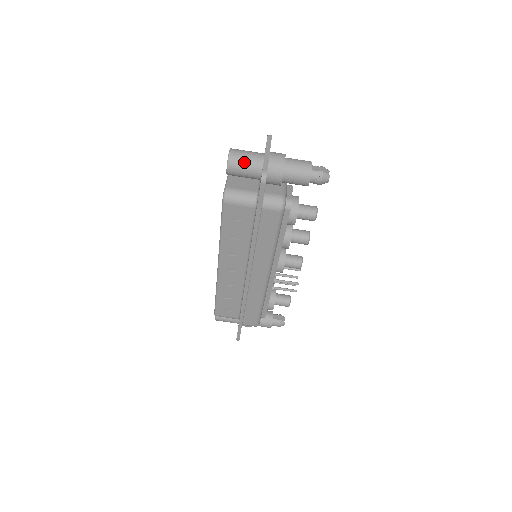
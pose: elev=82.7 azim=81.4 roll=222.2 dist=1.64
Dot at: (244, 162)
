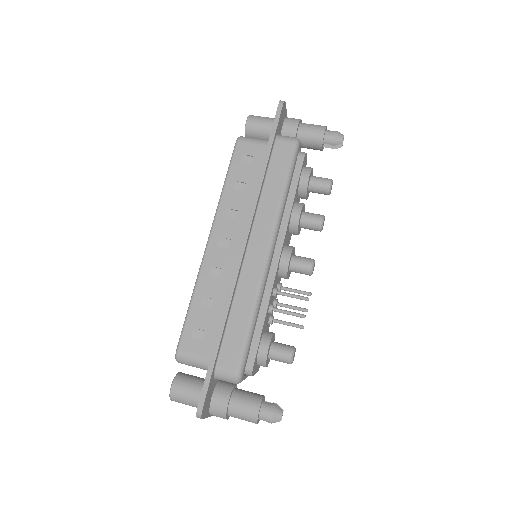
Dot at: (264, 117)
